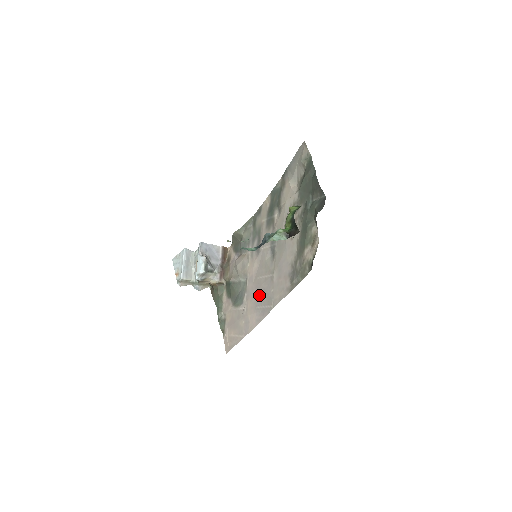
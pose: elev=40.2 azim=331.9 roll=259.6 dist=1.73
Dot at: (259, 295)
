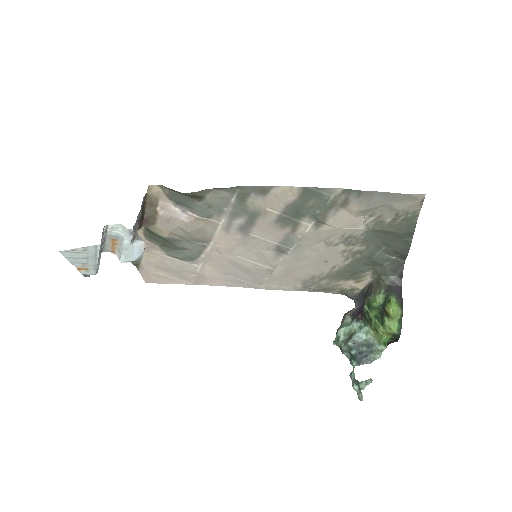
Dot at: (236, 270)
